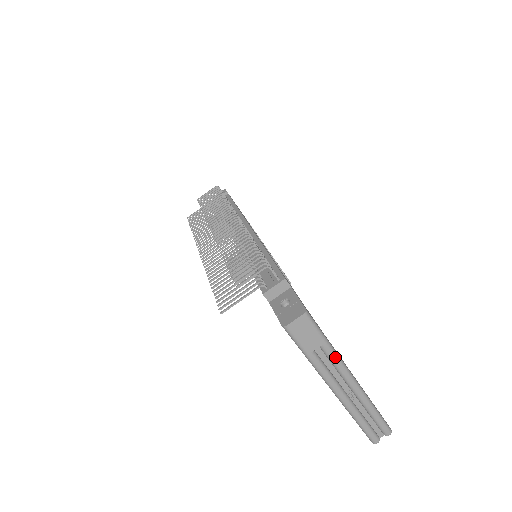
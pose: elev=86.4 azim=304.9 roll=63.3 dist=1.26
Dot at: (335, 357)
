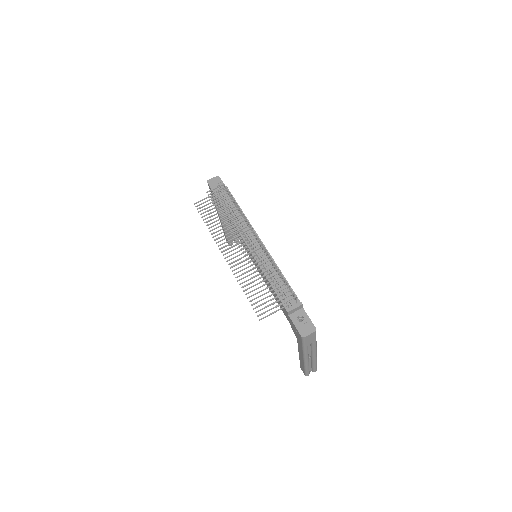
Dot at: (315, 346)
